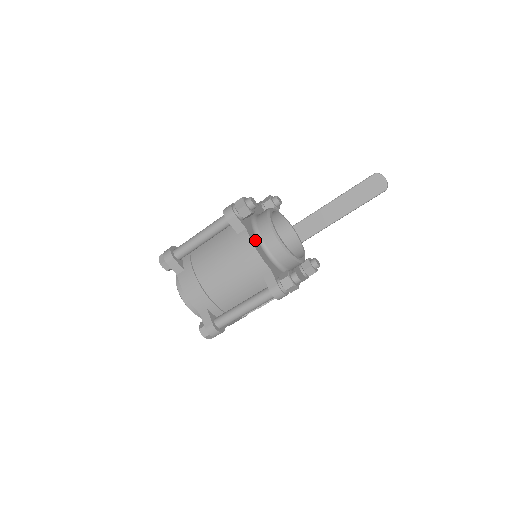
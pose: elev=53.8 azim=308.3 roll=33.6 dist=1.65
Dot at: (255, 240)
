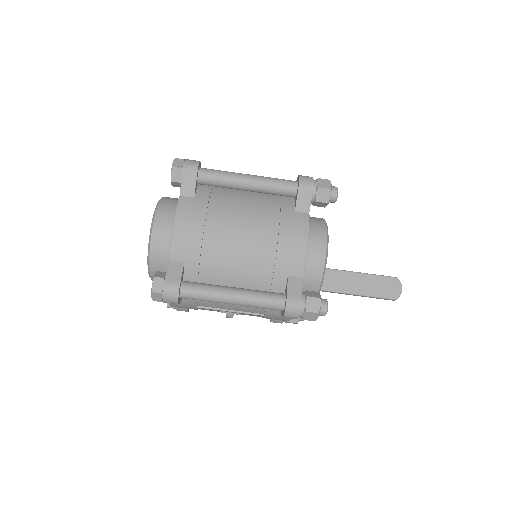
Dot at: occluded
